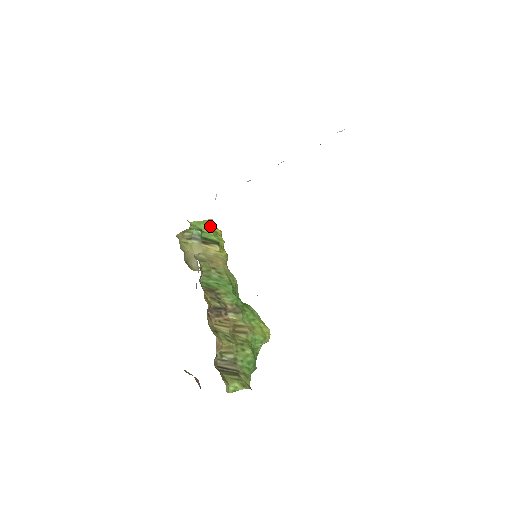
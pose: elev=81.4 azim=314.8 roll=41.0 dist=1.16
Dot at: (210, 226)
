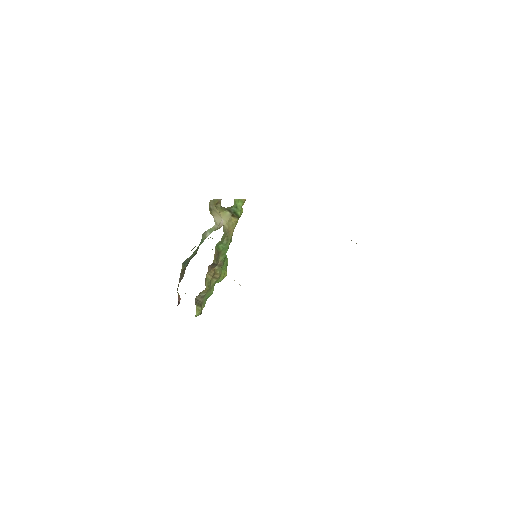
Dot at: occluded
